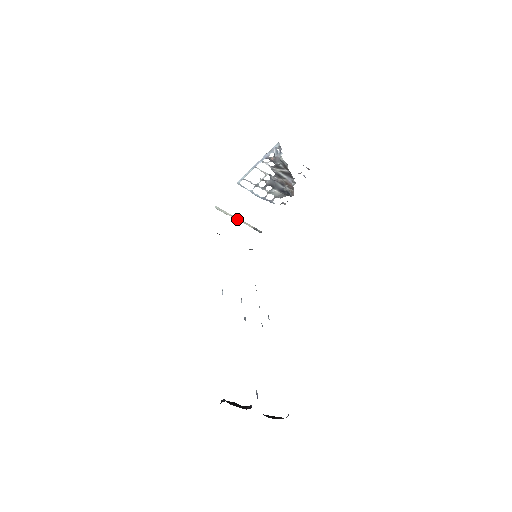
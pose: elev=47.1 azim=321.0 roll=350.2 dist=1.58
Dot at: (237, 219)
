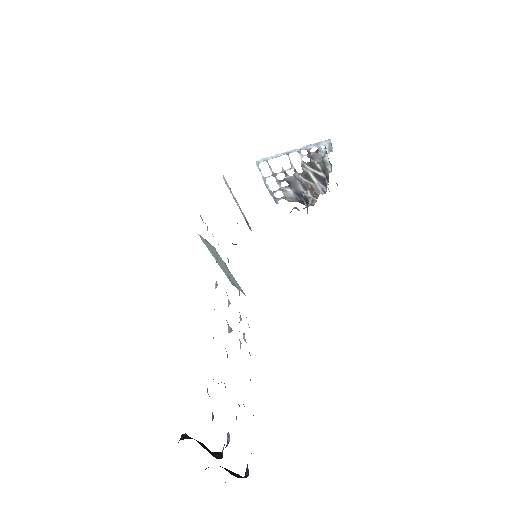
Dot at: (236, 202)
